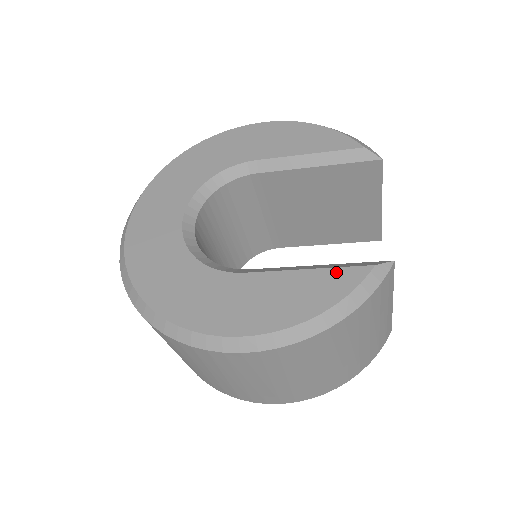
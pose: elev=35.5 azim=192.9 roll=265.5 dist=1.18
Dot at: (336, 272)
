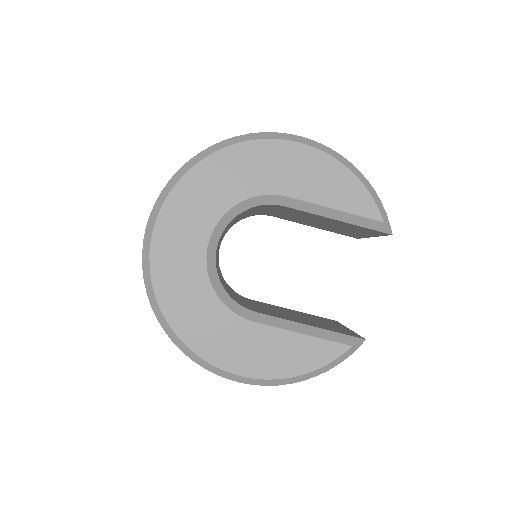
Dot at: (324, 344)
